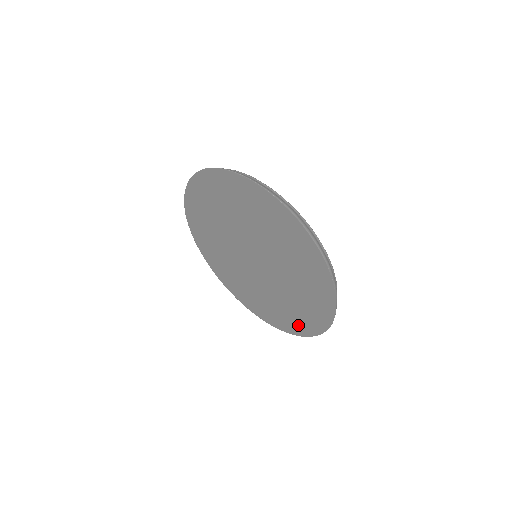
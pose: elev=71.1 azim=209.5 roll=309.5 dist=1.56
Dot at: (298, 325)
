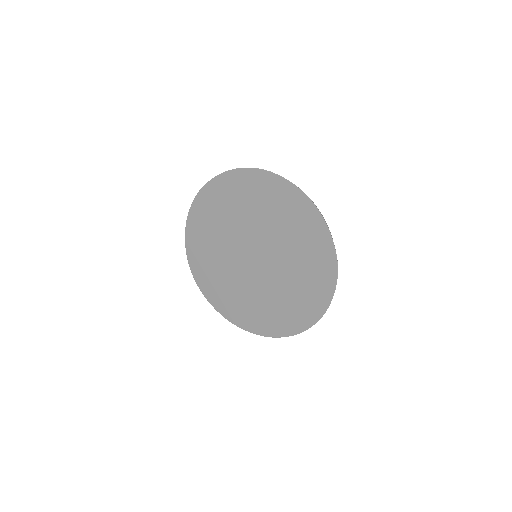
Dot at: (315, 301)
